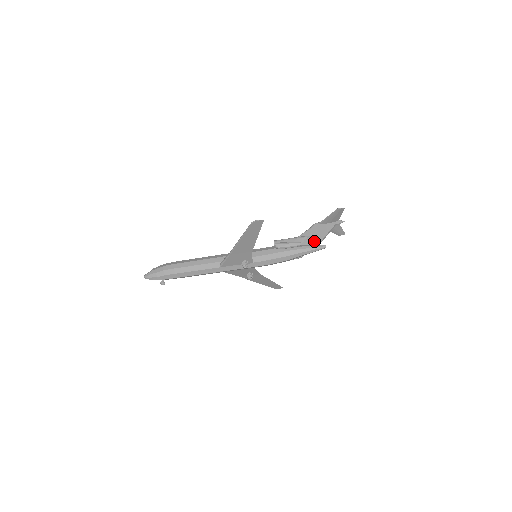
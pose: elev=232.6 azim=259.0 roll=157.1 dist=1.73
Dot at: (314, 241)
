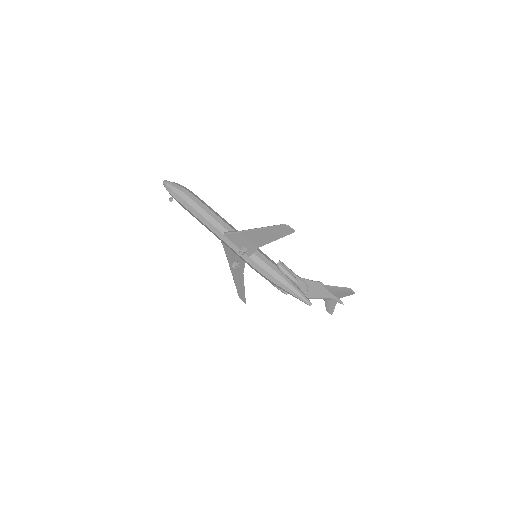
Dot at: (307, 292)
